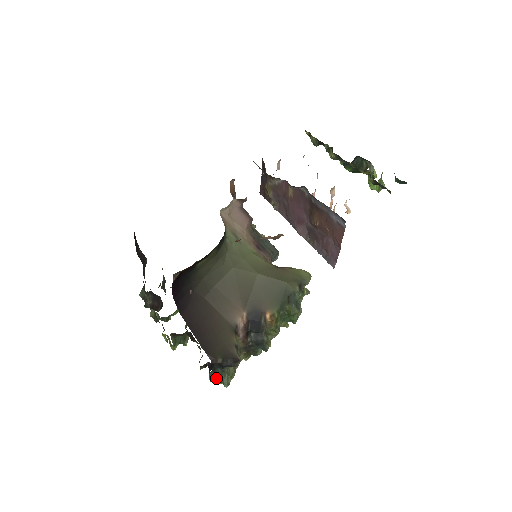
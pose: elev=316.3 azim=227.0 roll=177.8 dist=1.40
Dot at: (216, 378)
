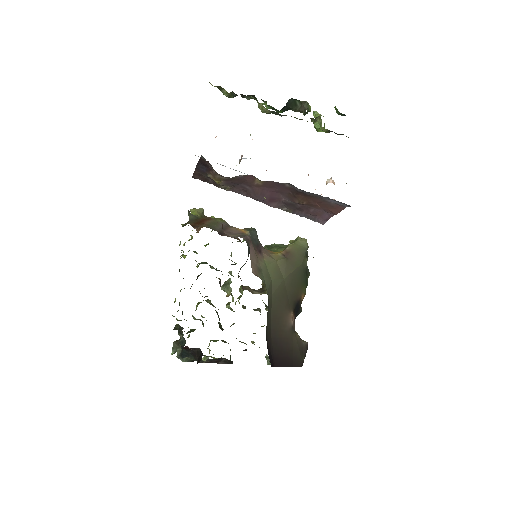
Dot at: occluded
